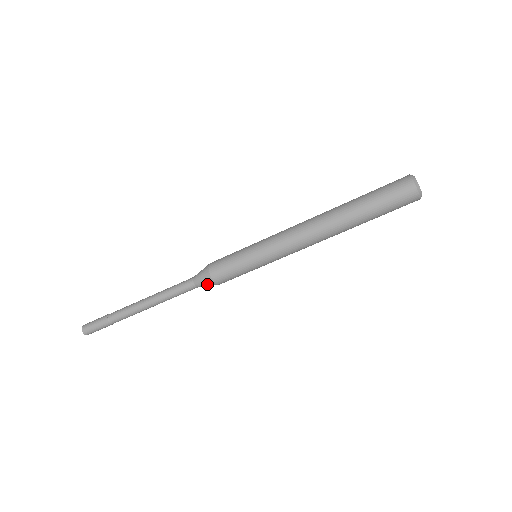
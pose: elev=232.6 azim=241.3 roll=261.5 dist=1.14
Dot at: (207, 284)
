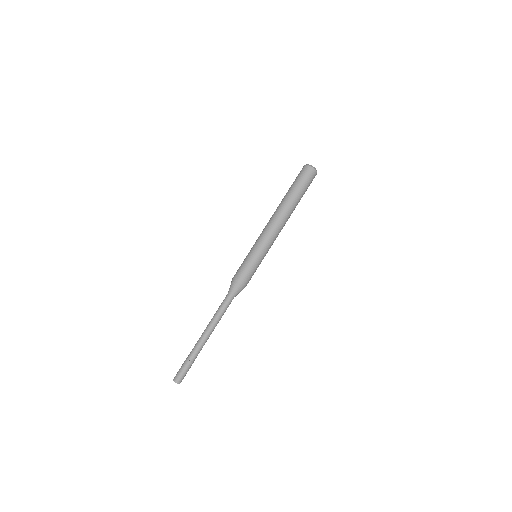
Dot at: (234, 287)
